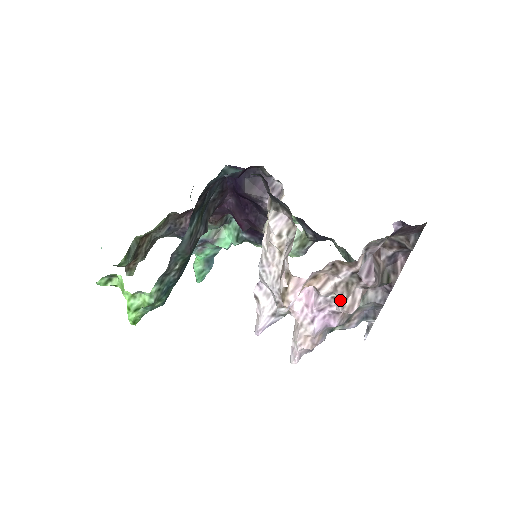
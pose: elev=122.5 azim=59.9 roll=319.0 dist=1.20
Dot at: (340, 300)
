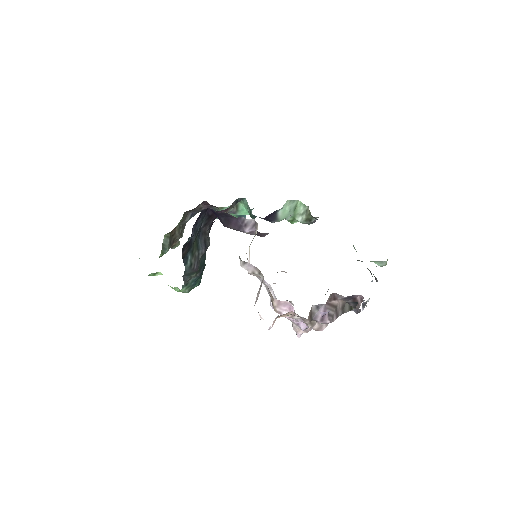
Dot at: occluded
